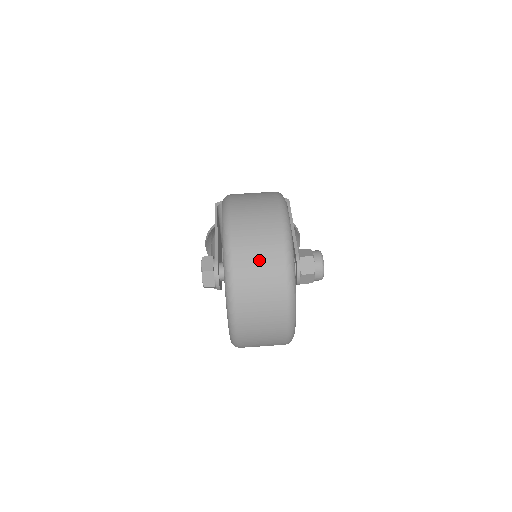
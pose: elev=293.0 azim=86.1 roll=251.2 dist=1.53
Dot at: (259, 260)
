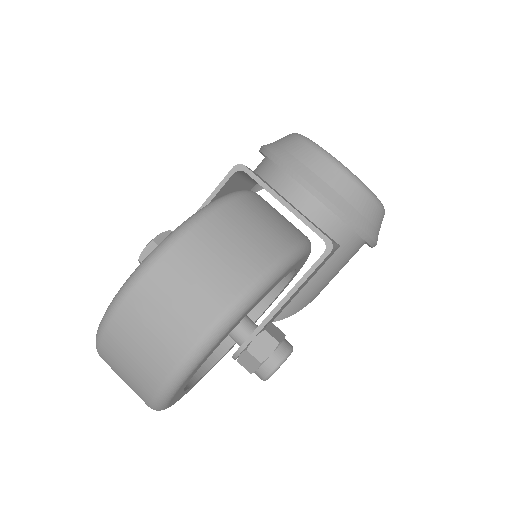
Dot at: (127, 367)
